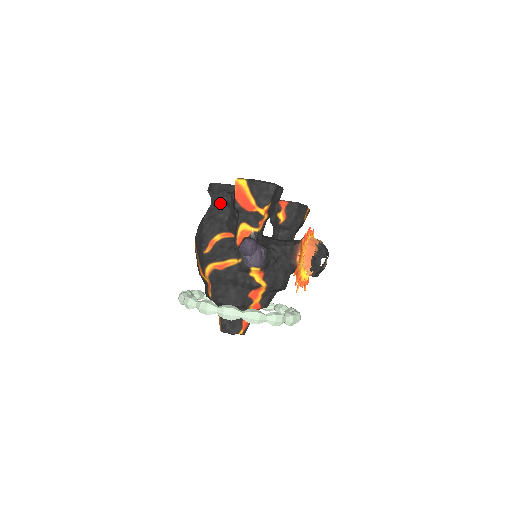
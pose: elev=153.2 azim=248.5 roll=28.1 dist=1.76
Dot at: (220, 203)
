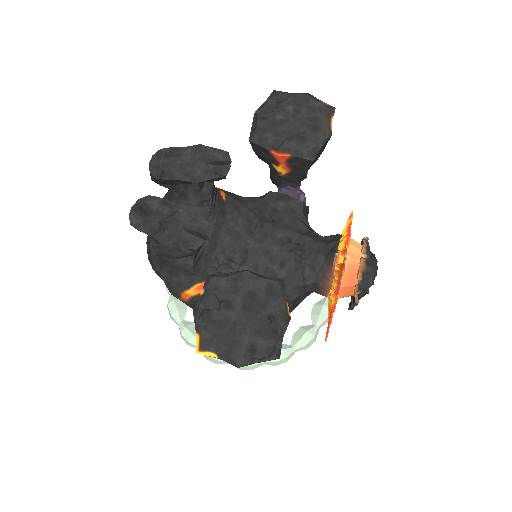
Dot at: (168, 248)
